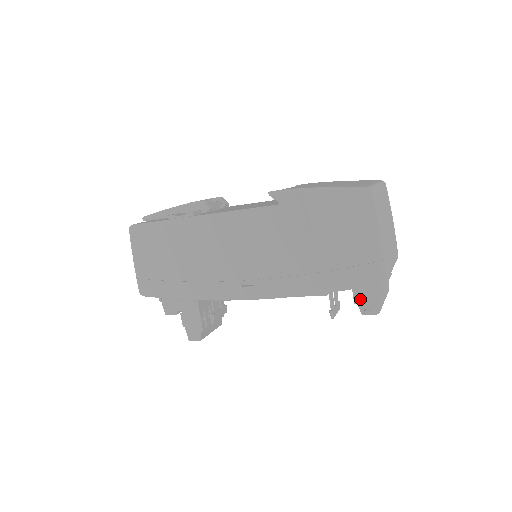
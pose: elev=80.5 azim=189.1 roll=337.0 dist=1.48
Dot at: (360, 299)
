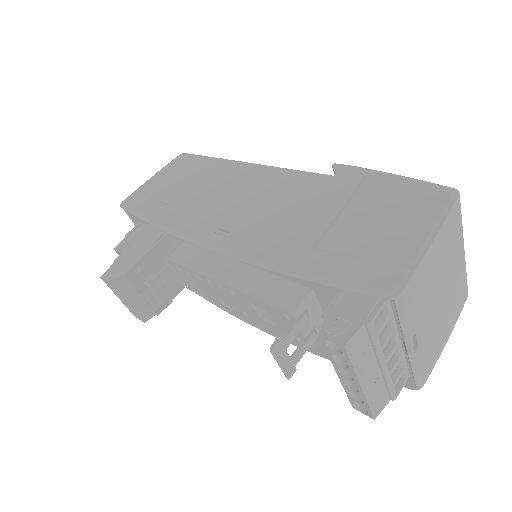
Dot at: (335, 312)
